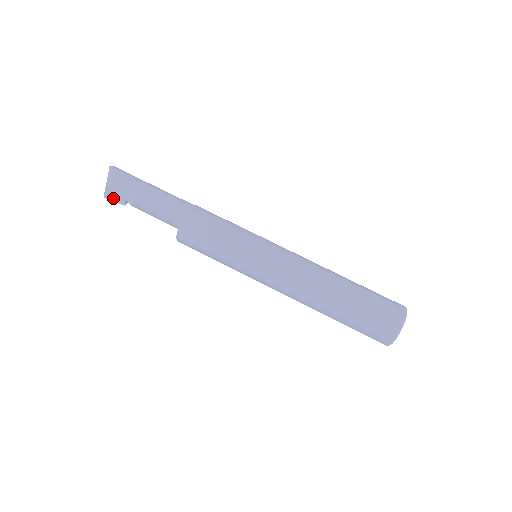
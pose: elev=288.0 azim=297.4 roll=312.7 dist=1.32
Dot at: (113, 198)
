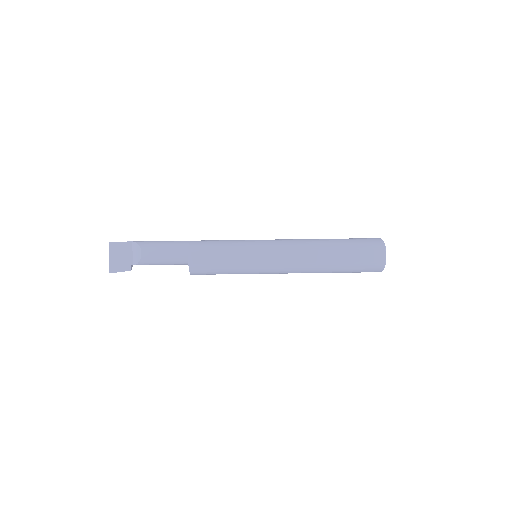
Dot at: (118, 269)
